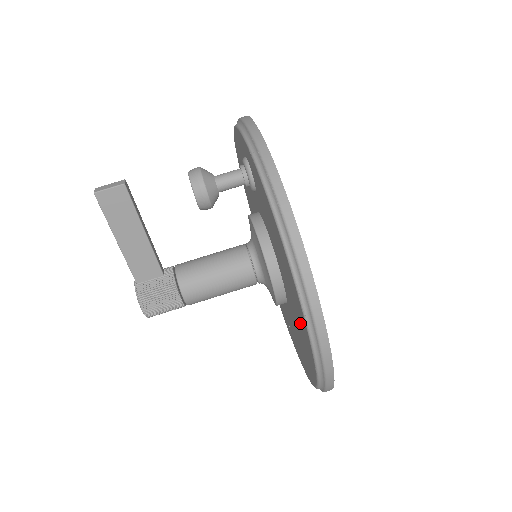
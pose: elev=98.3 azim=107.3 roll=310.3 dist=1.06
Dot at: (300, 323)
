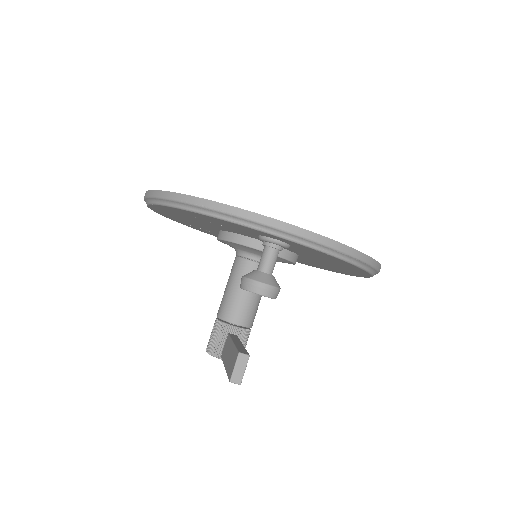
Dot at: occluded
